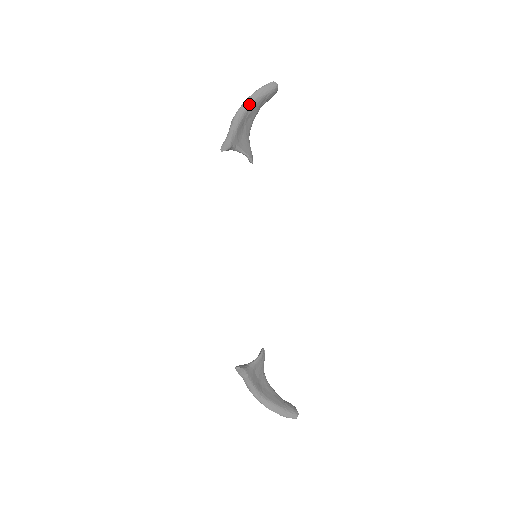
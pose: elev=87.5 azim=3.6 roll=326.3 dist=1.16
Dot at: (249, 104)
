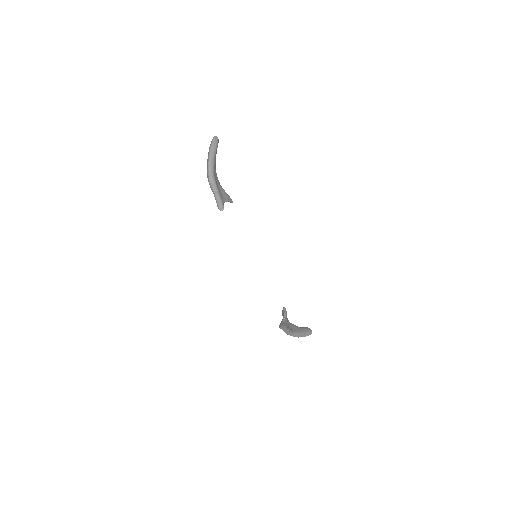
Dot at: (212, 164)
